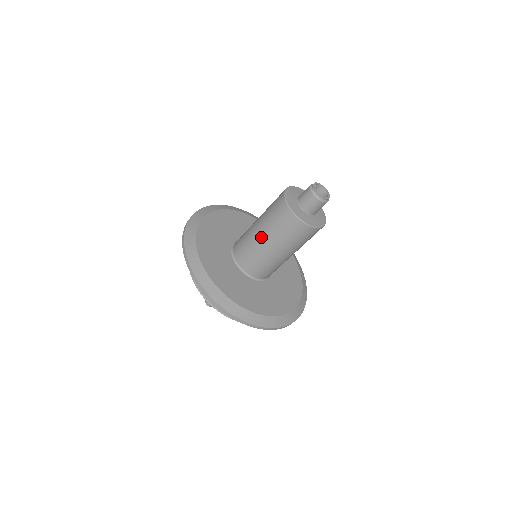
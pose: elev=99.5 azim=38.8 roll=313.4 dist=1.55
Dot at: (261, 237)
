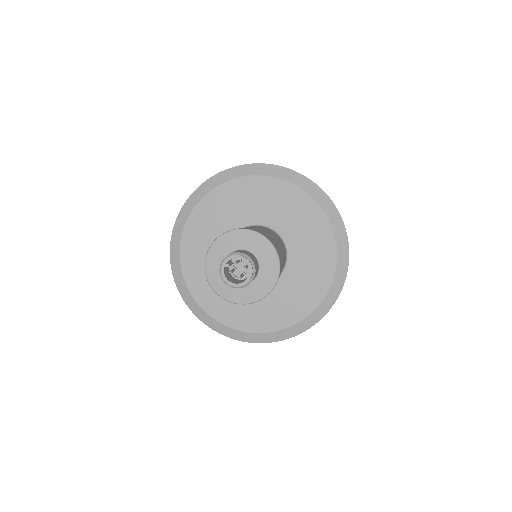
Dot at: occluded
